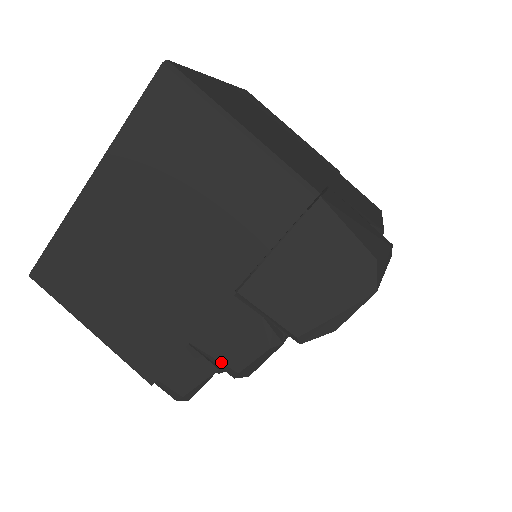
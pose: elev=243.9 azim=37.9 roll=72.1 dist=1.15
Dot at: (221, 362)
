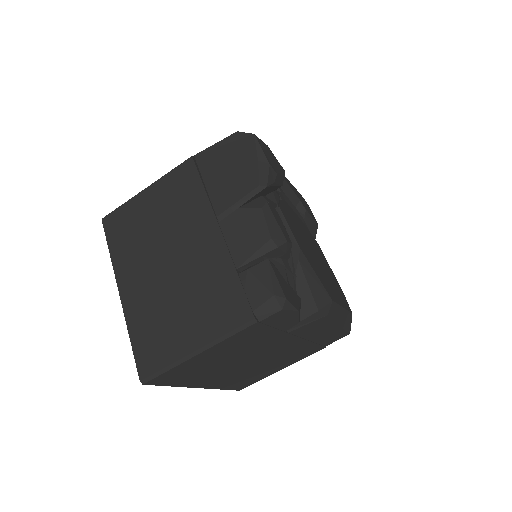
Dot at: (258, 249)
